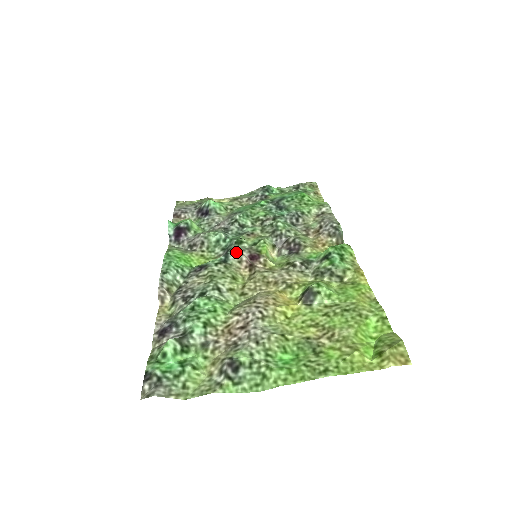
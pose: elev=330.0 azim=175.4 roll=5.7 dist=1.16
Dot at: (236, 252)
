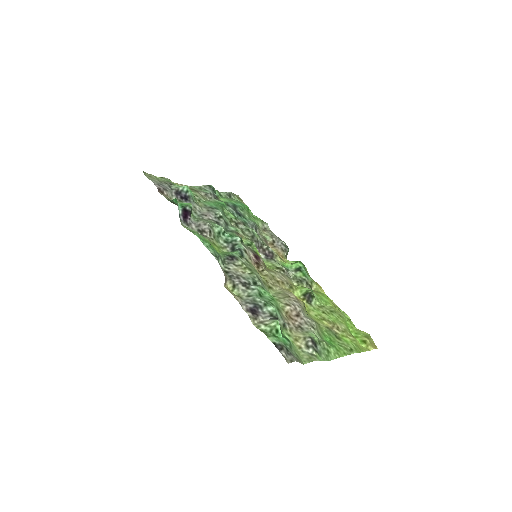
Dot at: (245, 249)
